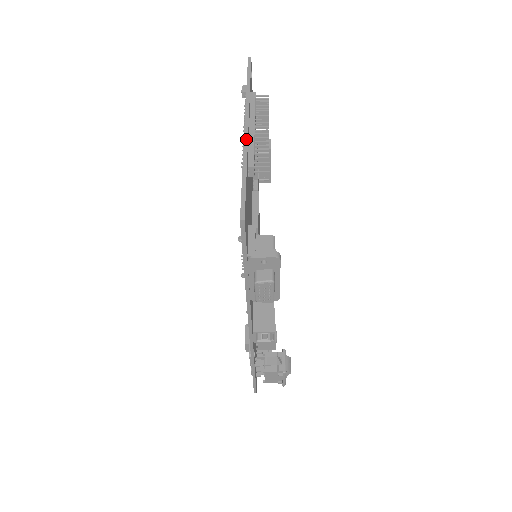
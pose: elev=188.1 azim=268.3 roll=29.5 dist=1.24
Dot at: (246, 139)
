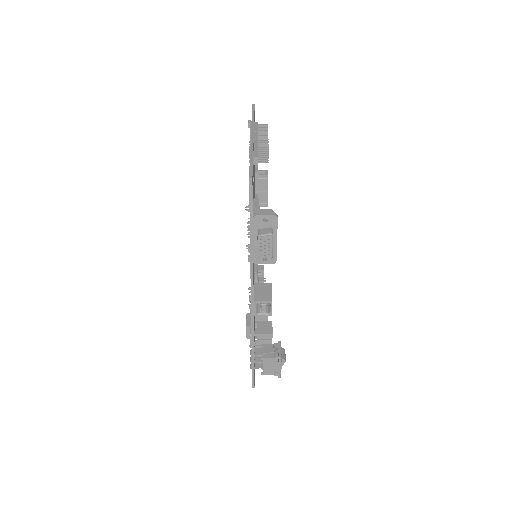
Dot at: (252, 141)
